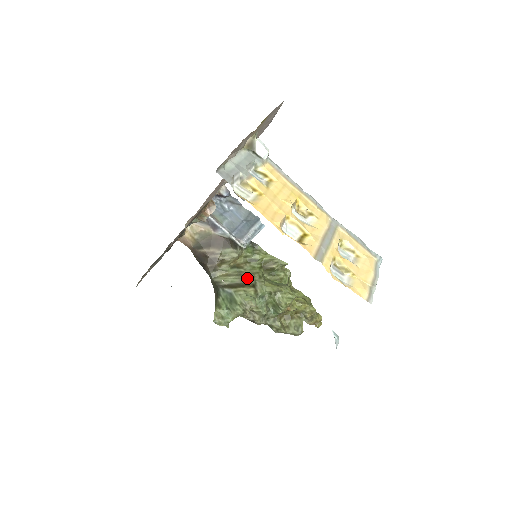
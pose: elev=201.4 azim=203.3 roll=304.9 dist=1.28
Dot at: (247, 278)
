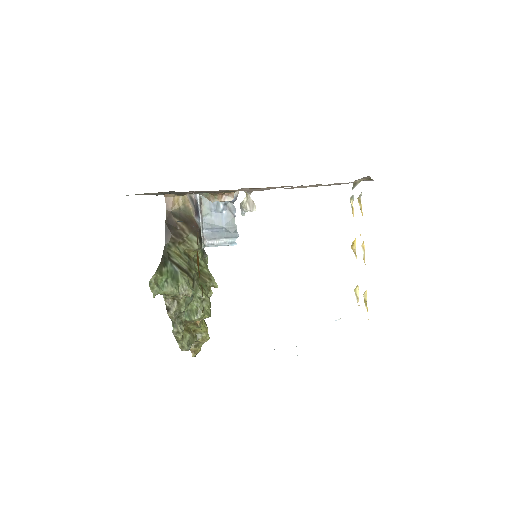
Dot at: (192, 271)
